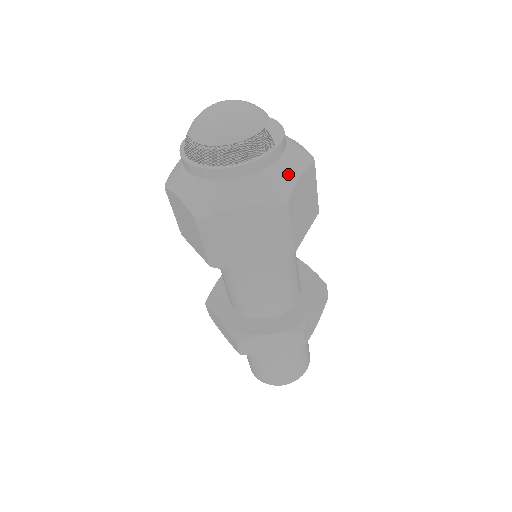
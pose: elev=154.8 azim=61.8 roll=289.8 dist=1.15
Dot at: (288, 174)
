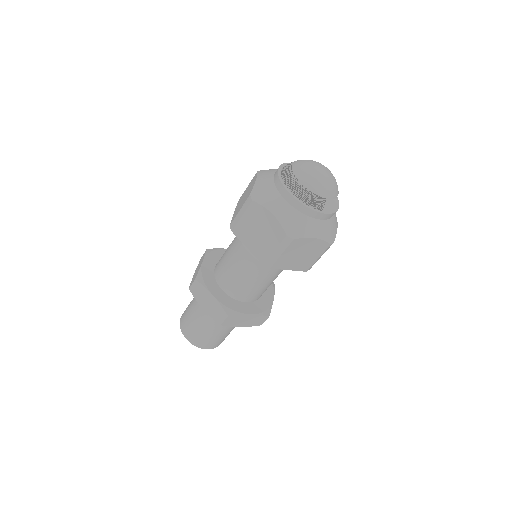
Dot at: (310, 230)
